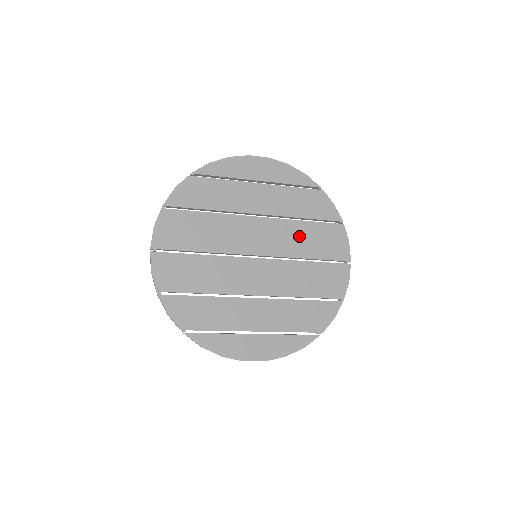
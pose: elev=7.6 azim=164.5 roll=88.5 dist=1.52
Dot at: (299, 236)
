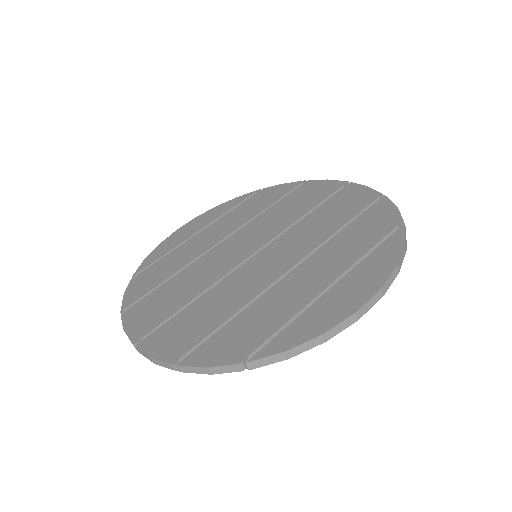
Dot at: (278, 214)
